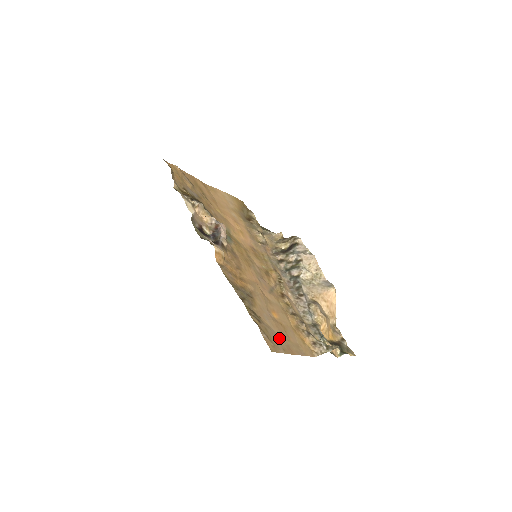
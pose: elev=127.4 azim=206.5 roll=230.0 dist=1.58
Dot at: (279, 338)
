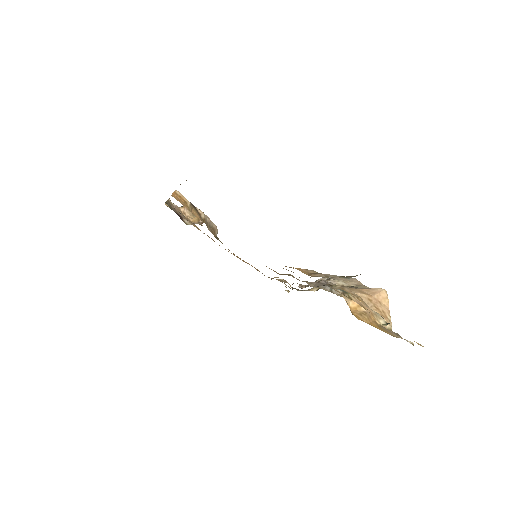
Dot at: occluded
